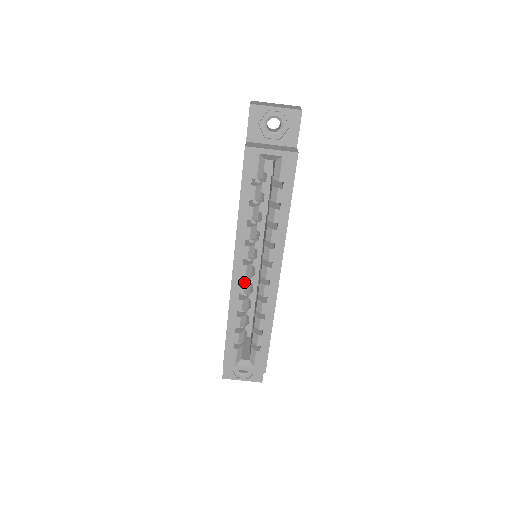
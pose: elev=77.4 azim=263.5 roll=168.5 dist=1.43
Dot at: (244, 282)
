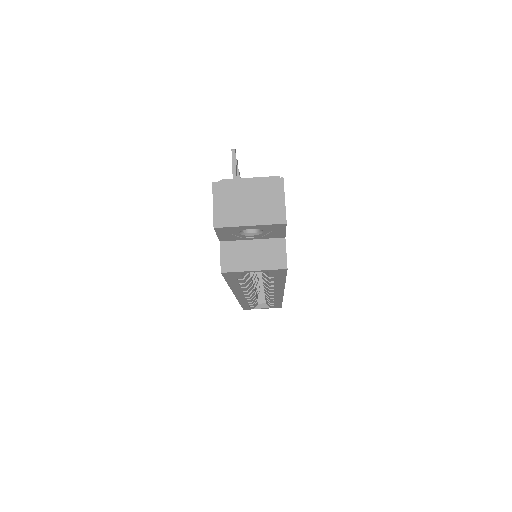
Dot at: (249, 296)
